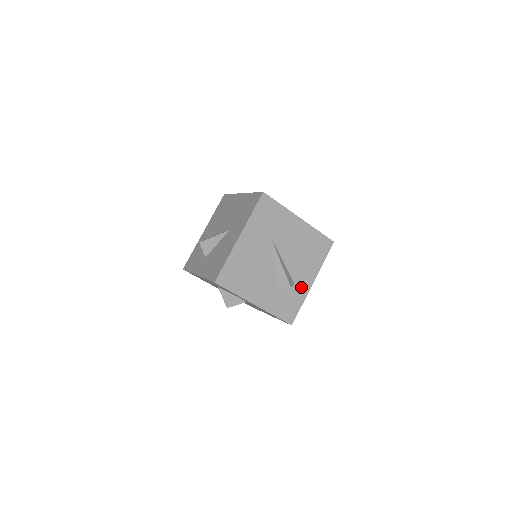
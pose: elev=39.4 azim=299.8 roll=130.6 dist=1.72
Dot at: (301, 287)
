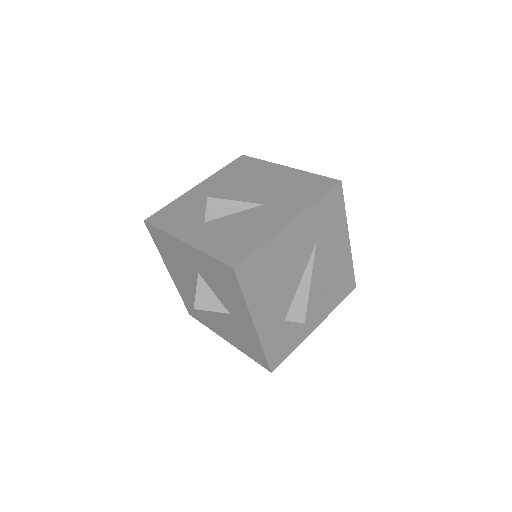
Dot at: (305, 326)
